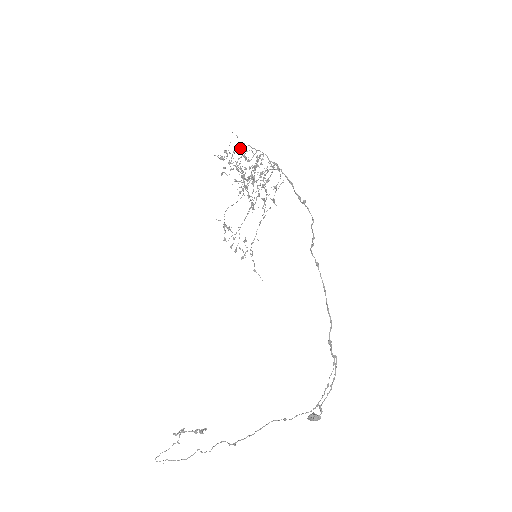
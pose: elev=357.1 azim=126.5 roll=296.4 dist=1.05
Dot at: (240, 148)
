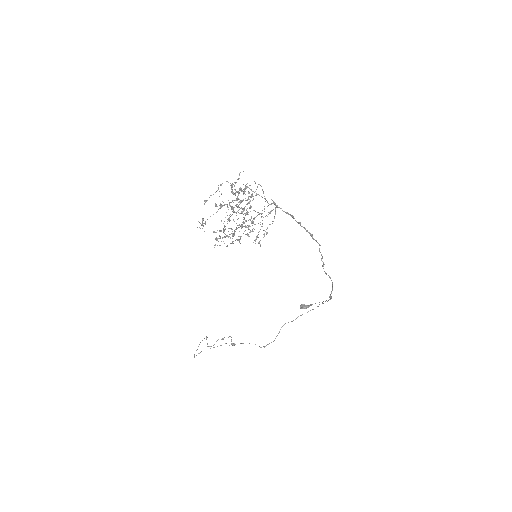
Dot at: occluded
